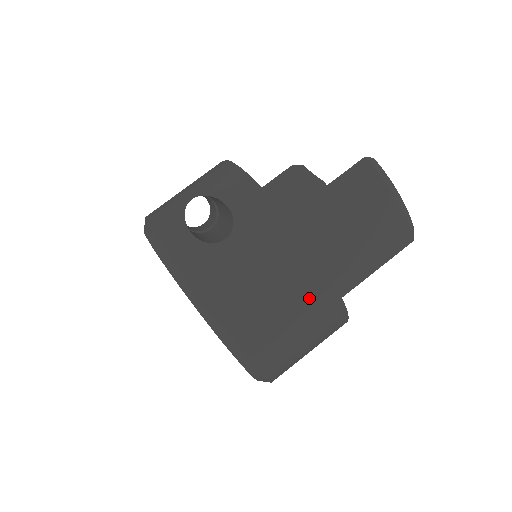
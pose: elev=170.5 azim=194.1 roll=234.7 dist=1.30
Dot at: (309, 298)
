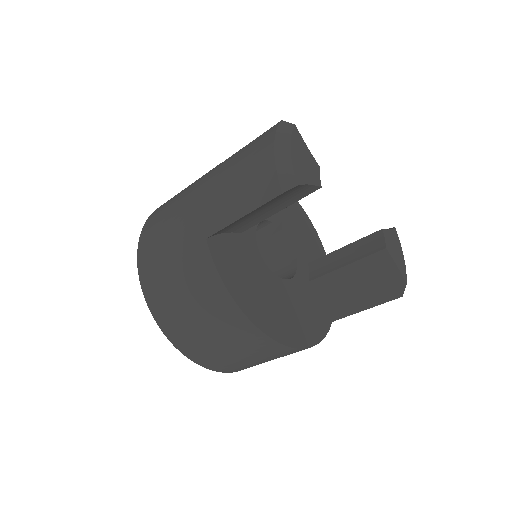
Dot at: (184, 227)
